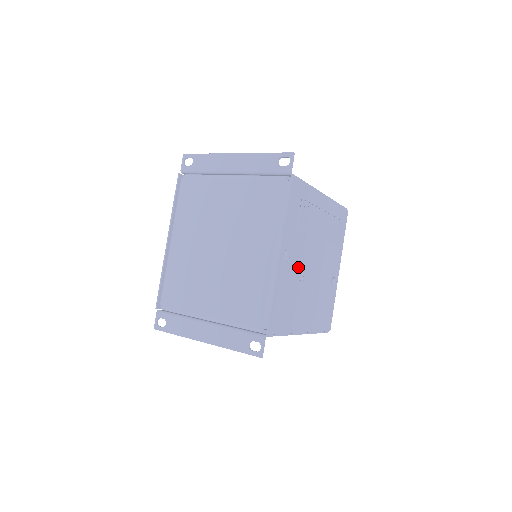
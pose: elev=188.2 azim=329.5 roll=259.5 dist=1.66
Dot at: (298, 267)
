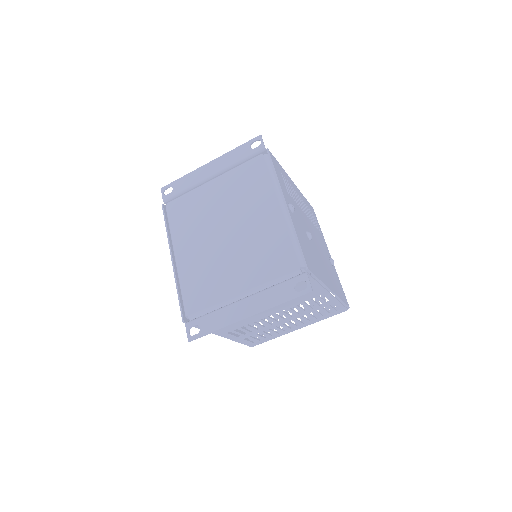
Dot at: (302, 226)
